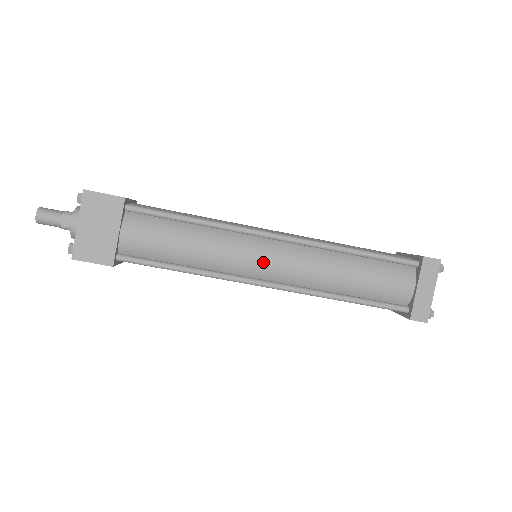
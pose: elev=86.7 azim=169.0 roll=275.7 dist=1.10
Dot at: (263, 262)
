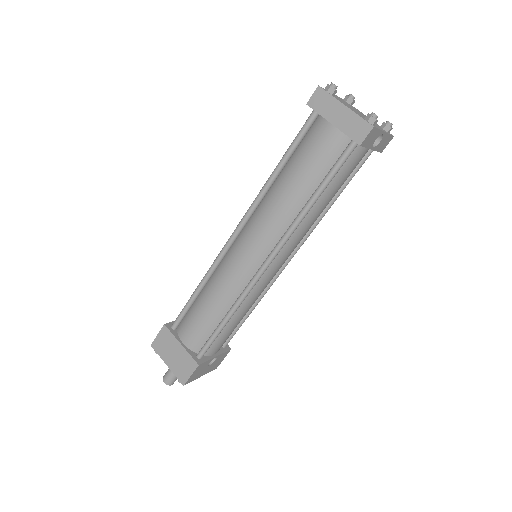
Dot at: (245, 257)
